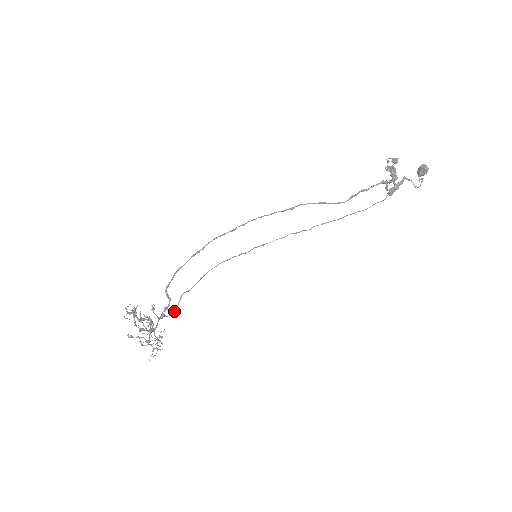
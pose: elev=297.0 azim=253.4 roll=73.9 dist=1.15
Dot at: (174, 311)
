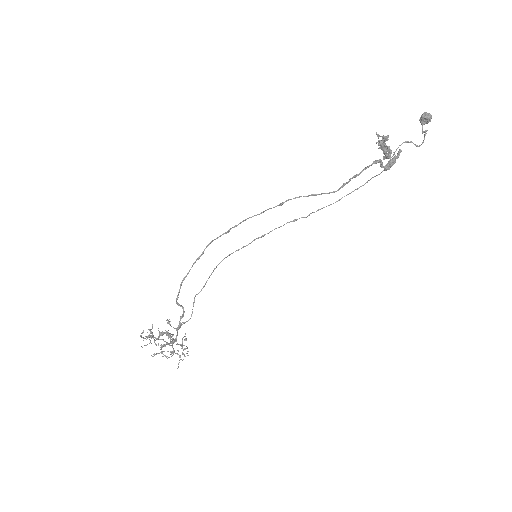
Dot at: occluded
